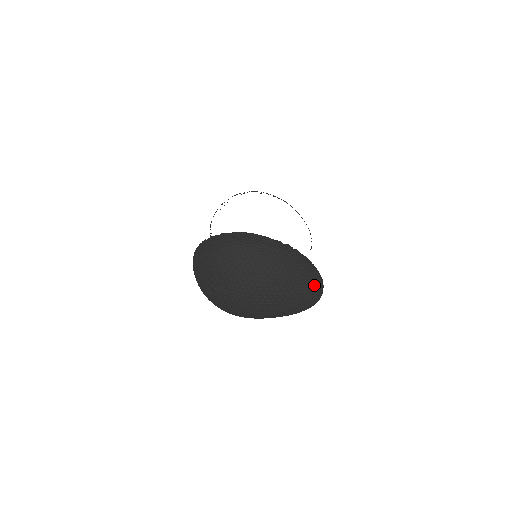
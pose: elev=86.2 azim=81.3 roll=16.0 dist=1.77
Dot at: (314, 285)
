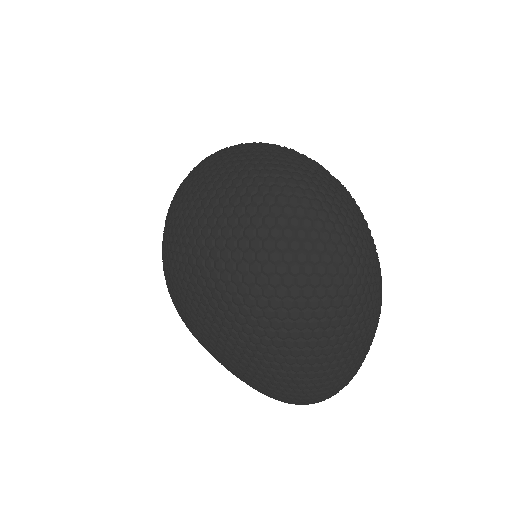
Dot at: (341, 381)
